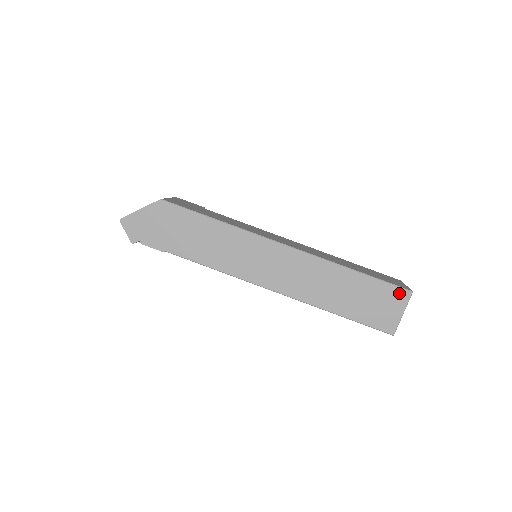
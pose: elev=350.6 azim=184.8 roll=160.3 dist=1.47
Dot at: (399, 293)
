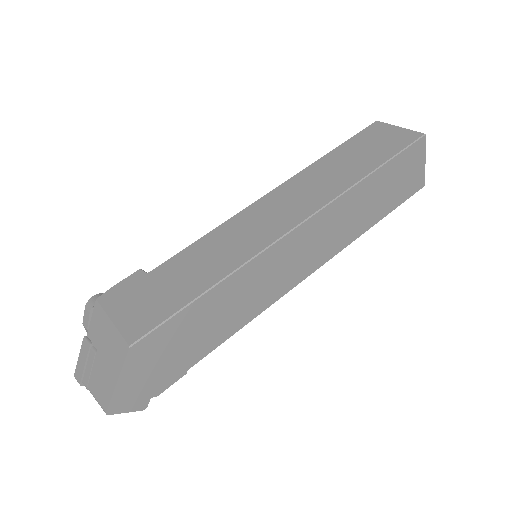
Dot at: (416, 148)
